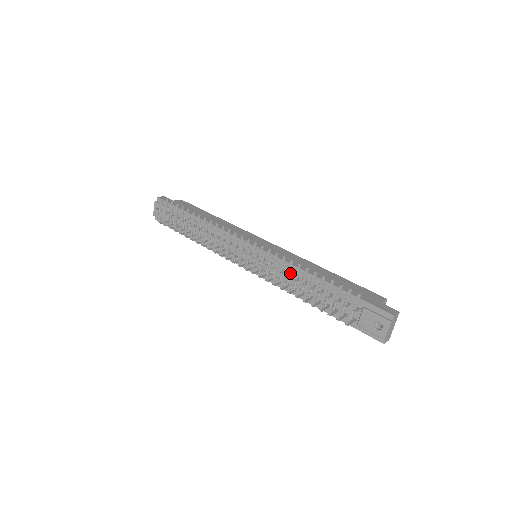
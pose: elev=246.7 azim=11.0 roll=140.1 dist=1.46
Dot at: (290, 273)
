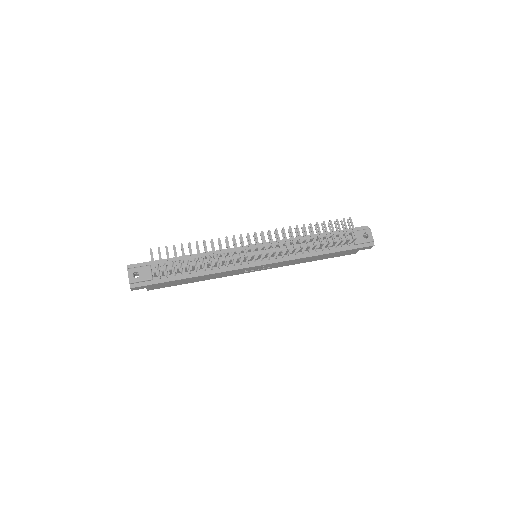
Dot at: occluded
